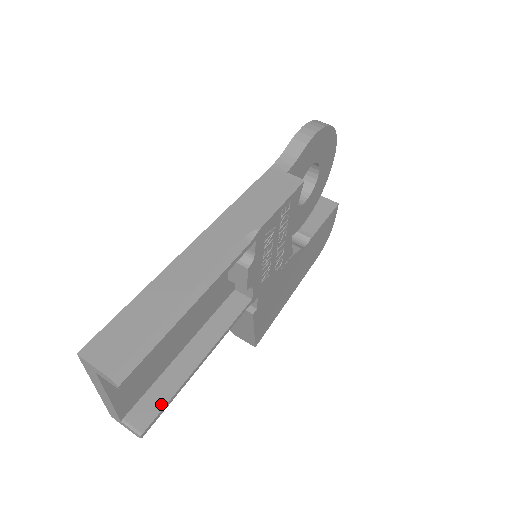
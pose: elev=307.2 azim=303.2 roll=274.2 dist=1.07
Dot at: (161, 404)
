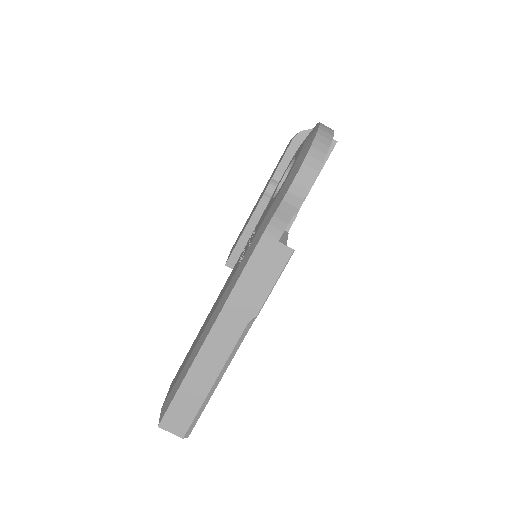
Dot at: occluded
